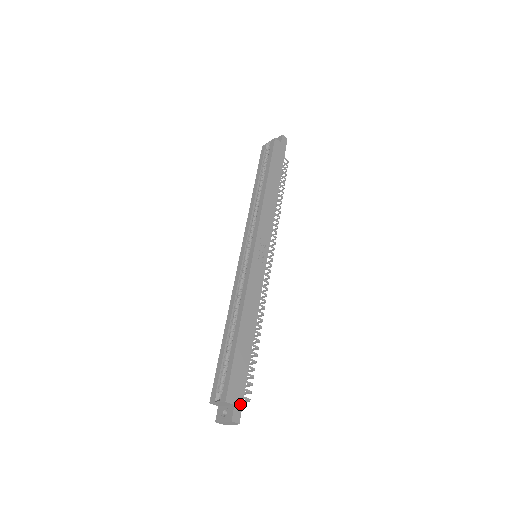
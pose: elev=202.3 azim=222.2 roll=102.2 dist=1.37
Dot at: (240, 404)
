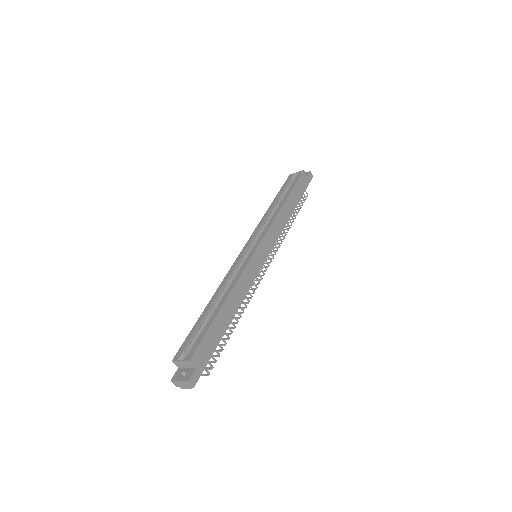
Dot at: (201, 370)
